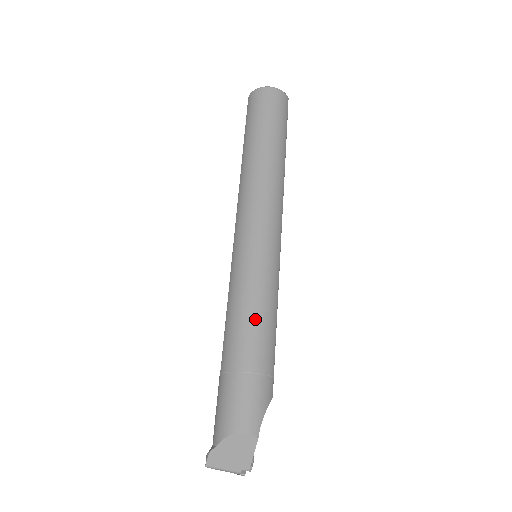
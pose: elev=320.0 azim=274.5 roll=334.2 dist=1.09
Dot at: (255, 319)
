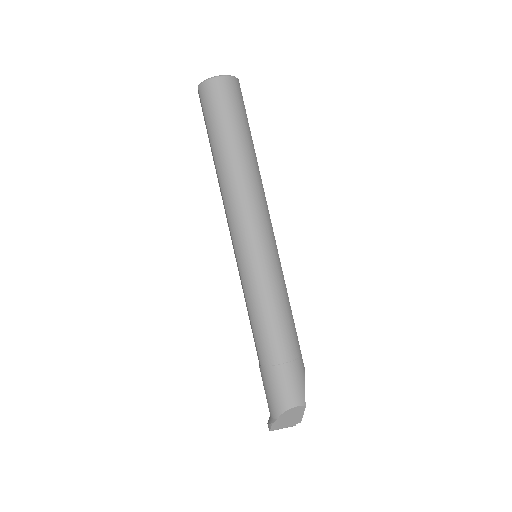
Dot at: (278, 320)
